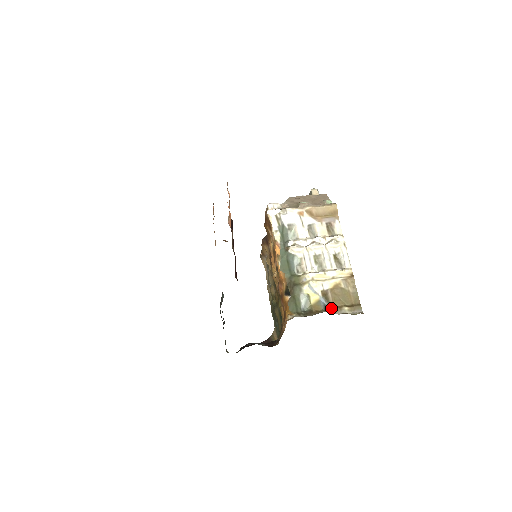
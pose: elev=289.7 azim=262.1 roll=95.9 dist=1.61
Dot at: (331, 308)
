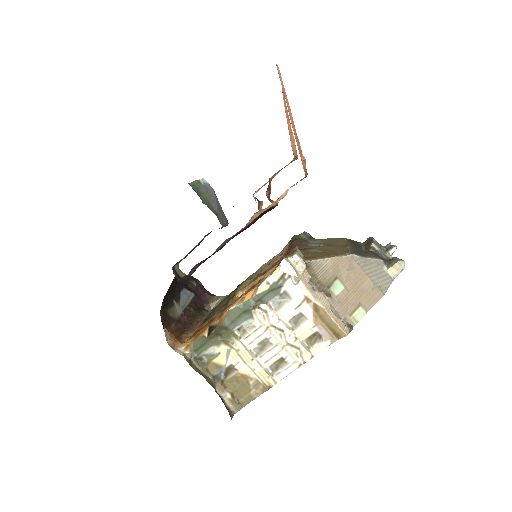
Dot at: (220, 382)
